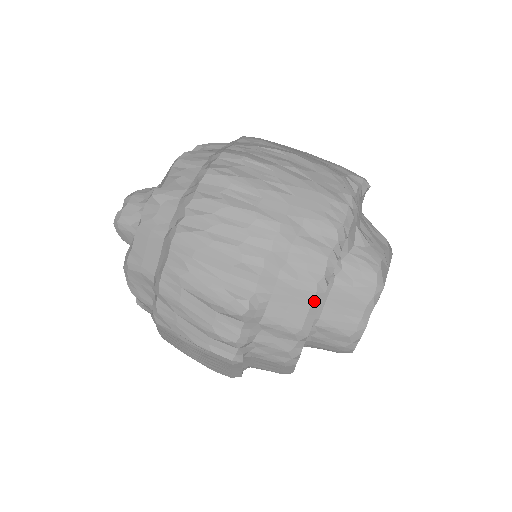
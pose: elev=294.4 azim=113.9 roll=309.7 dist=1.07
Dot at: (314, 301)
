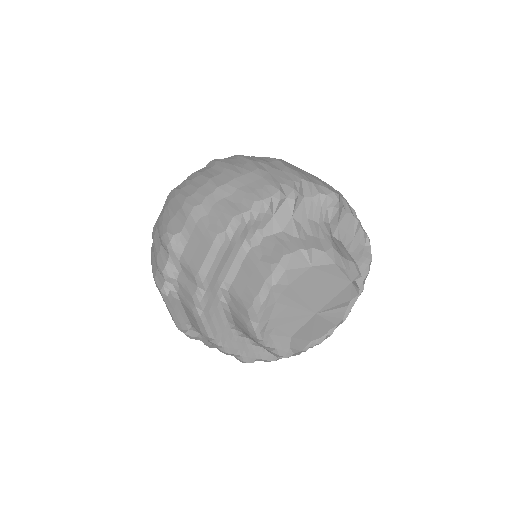
Dot at: (211, 249)
